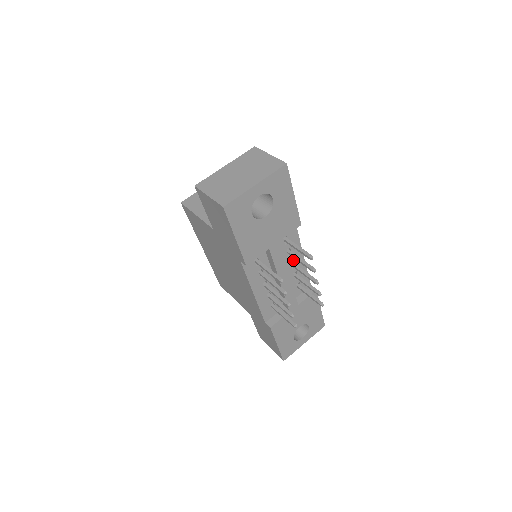
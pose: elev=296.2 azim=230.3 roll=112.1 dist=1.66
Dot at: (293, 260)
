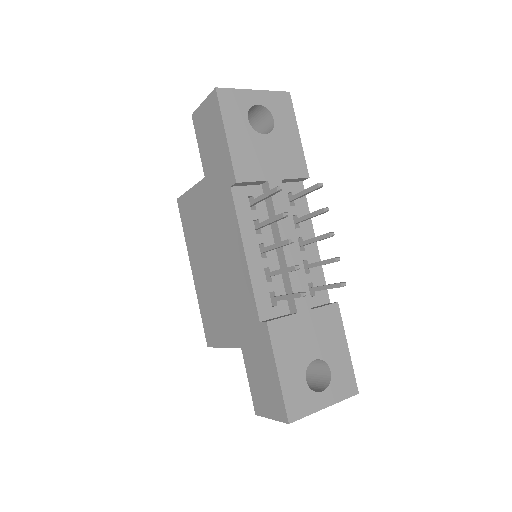
Dot at: (302, 239)
